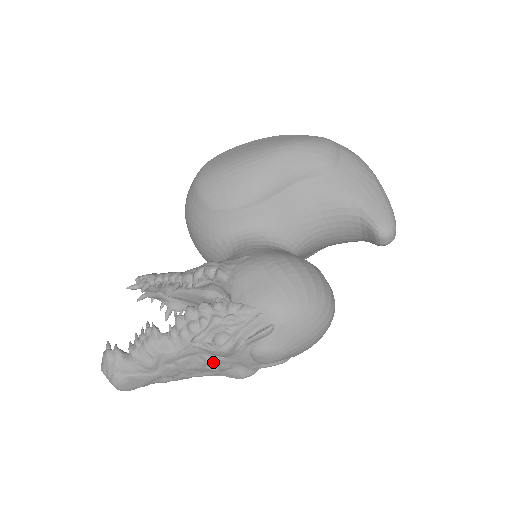
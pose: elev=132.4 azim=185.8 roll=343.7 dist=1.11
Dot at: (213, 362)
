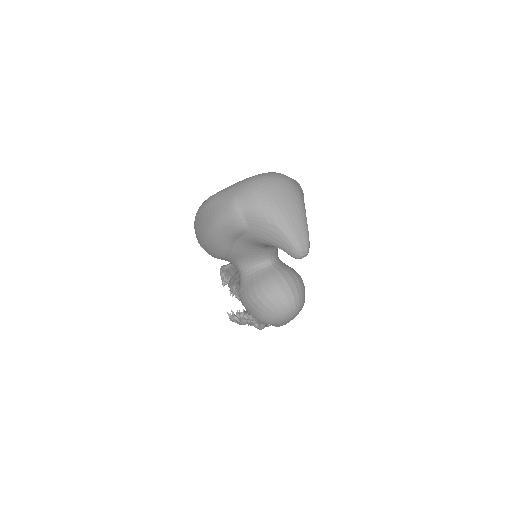
Dot at: occluded
